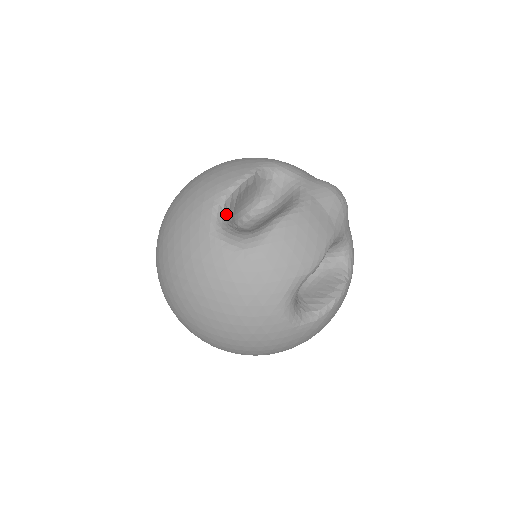
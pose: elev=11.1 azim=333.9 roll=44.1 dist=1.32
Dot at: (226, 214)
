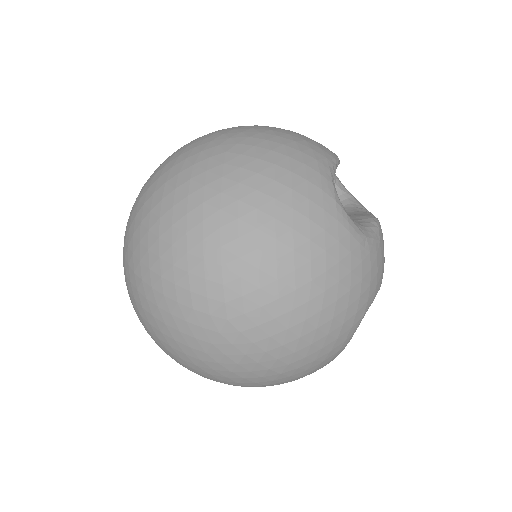
Dot at: occluded
